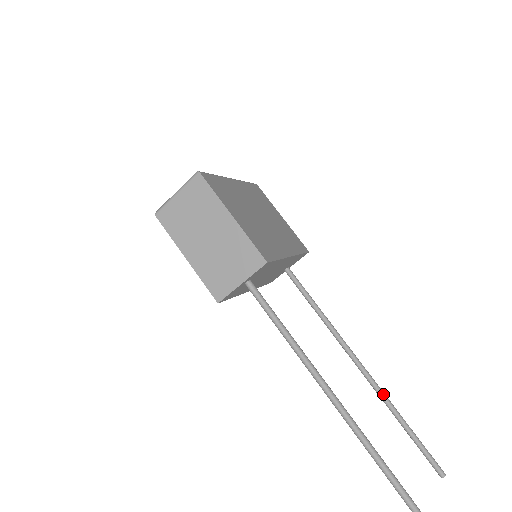
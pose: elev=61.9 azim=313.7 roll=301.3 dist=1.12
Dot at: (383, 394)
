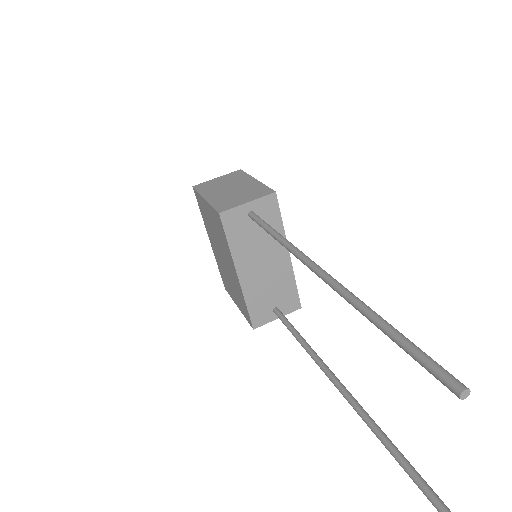
Dot at: (367, 413)
